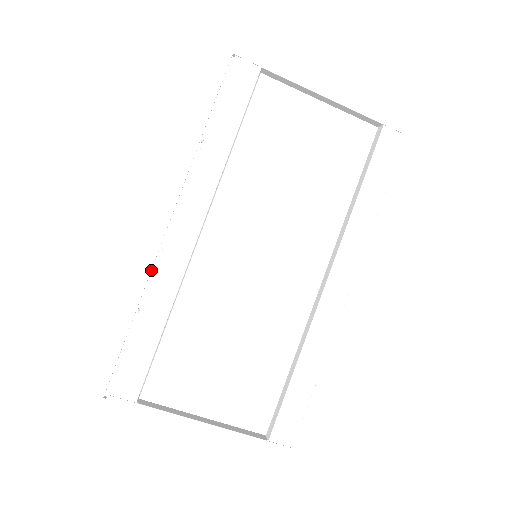
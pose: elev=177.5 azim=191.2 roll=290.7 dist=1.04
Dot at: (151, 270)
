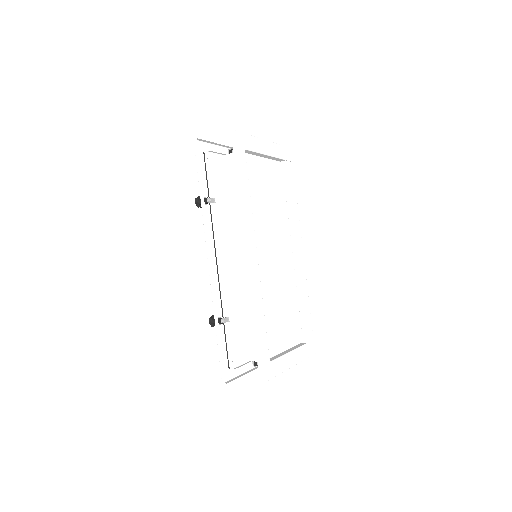
Dot at: (212, 294)
